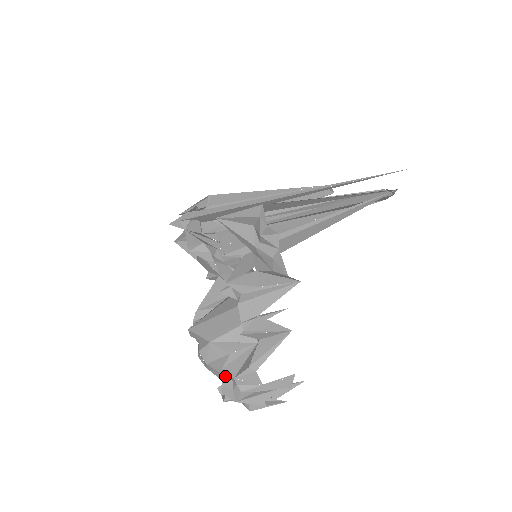
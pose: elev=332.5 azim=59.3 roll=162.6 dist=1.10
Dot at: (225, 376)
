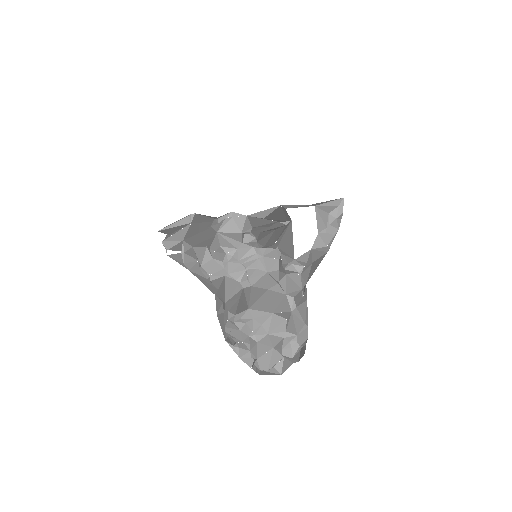
Dot at: (286, 338)
